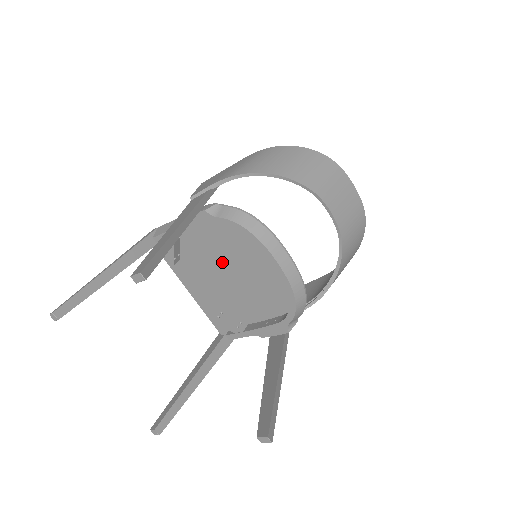
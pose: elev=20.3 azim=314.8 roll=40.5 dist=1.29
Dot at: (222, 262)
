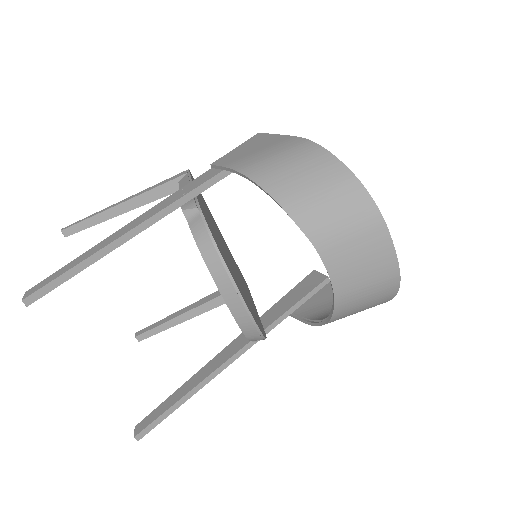
Dot at: occluded
